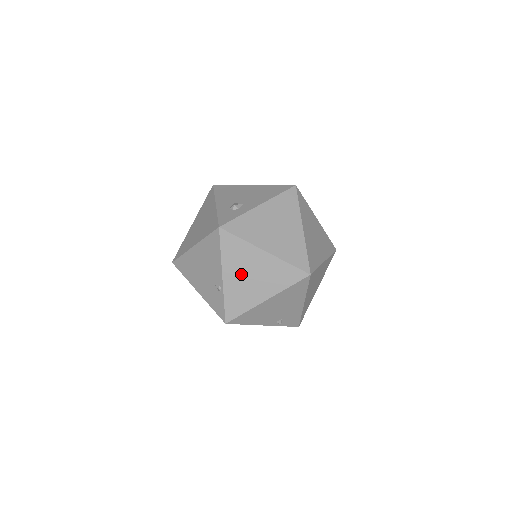
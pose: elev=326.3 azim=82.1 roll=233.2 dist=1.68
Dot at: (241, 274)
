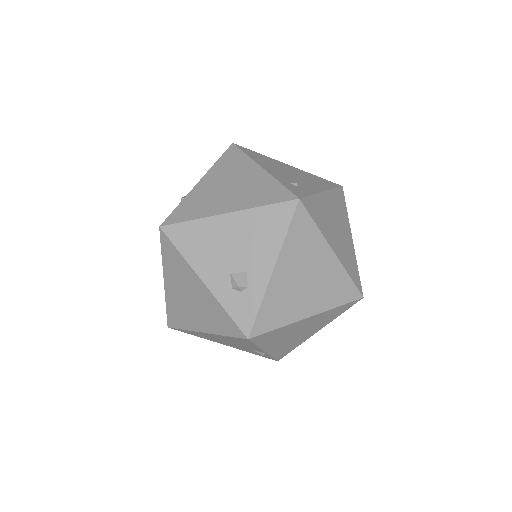
Dot at: (285, 340)
